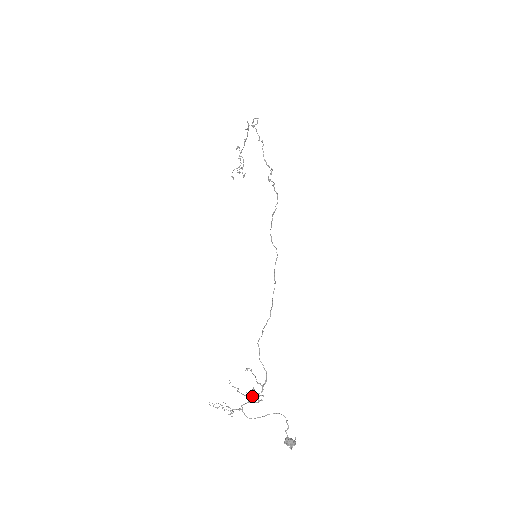
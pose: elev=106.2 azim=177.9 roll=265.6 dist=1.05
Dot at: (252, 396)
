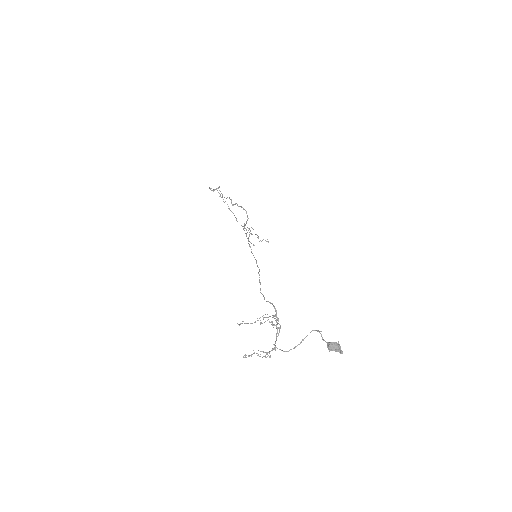
Dot at: occluded
